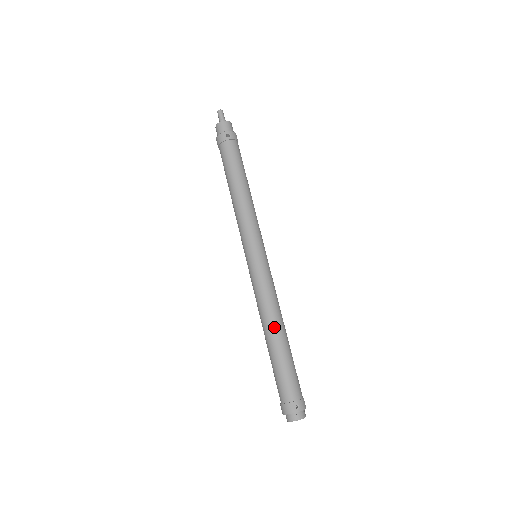
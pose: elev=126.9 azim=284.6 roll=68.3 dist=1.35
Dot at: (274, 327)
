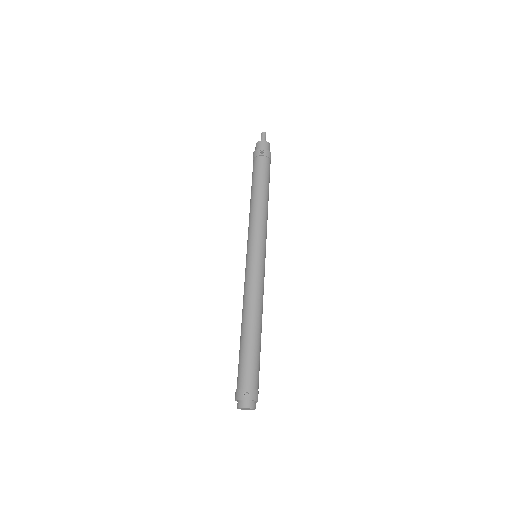
Dot at: (250, 318)
